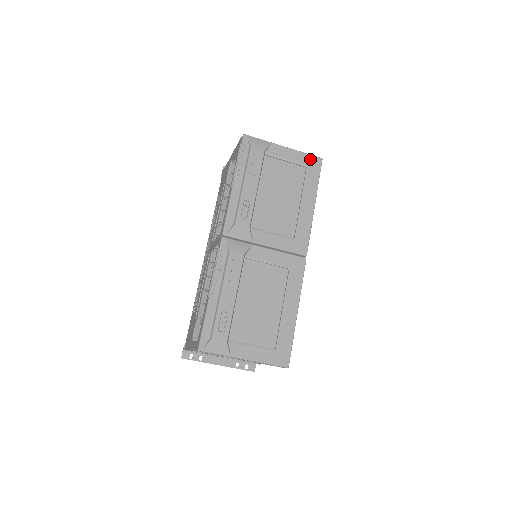
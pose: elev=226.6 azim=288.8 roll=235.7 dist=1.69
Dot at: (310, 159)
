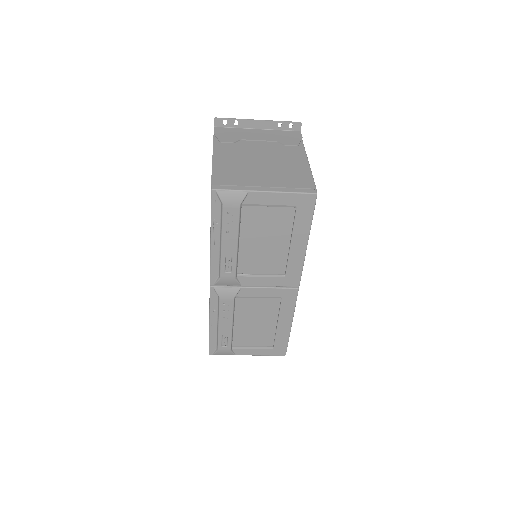
Dot at: (300, 198)
